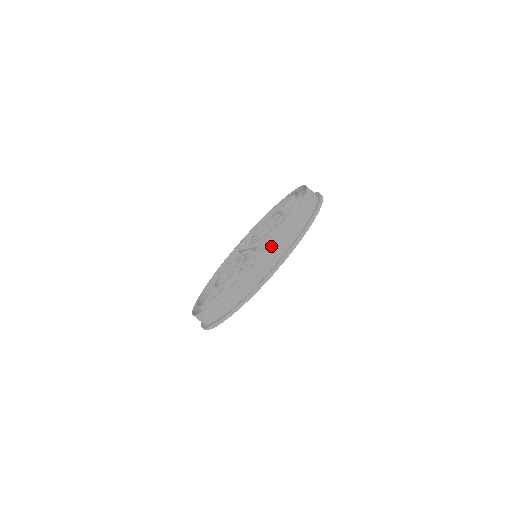
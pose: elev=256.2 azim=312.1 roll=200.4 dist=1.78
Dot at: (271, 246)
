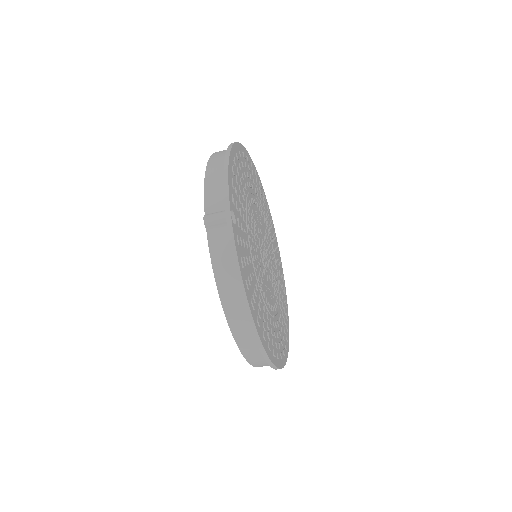
Dot at: (205, 222)
